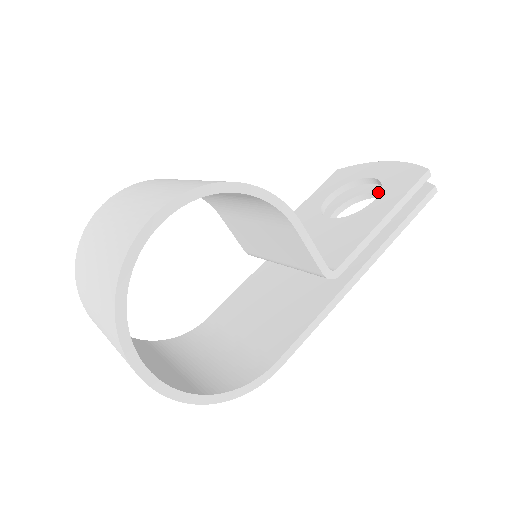
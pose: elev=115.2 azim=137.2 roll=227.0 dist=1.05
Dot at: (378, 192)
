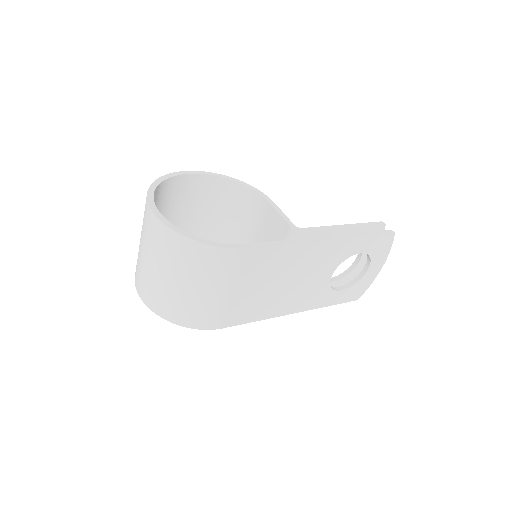
Dot at: (365, 265)
